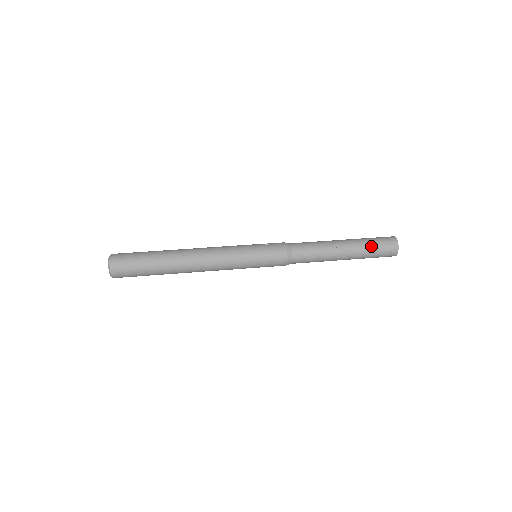
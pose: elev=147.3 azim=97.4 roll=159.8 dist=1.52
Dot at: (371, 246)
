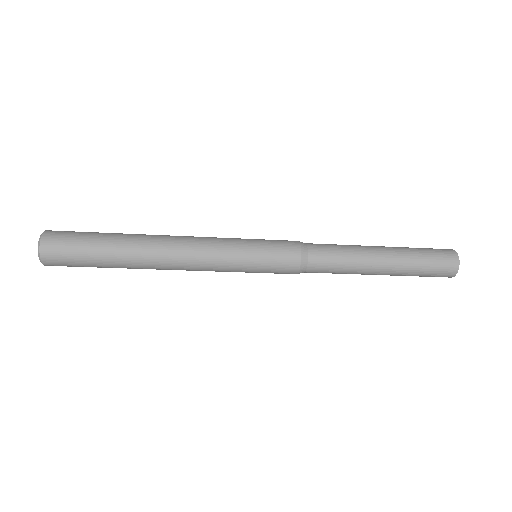
Dot at: (420, 256)
